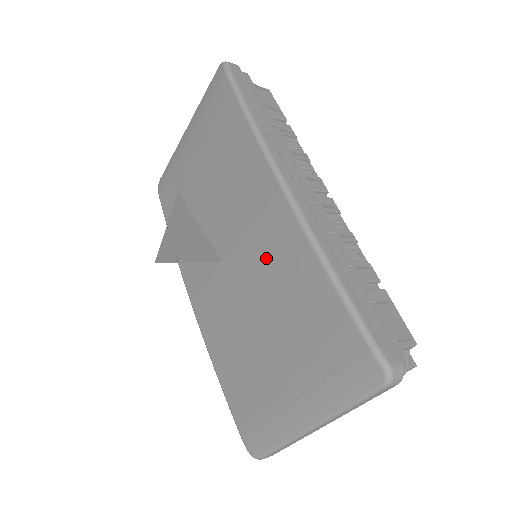
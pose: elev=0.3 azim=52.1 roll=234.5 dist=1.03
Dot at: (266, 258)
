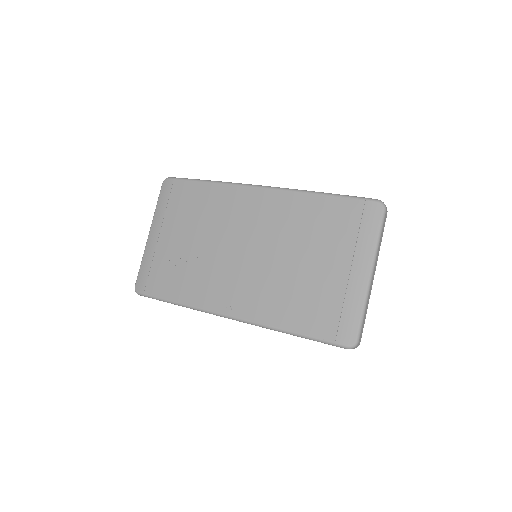
Dot at: (276, 225)
